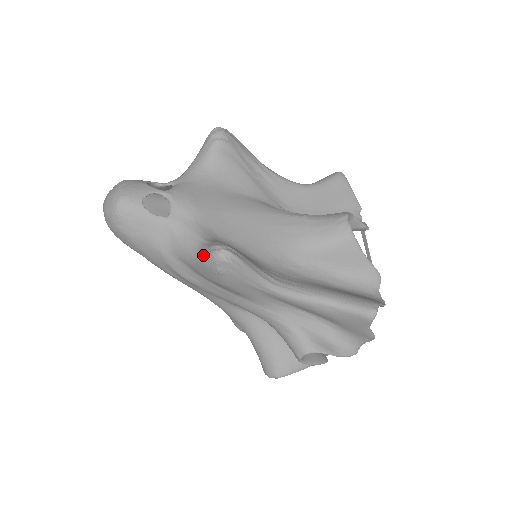
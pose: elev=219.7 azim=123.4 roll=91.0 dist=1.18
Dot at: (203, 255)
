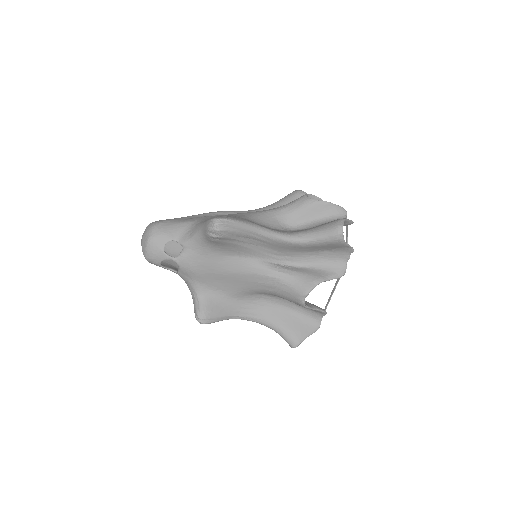
Dot at: (194, 308)
